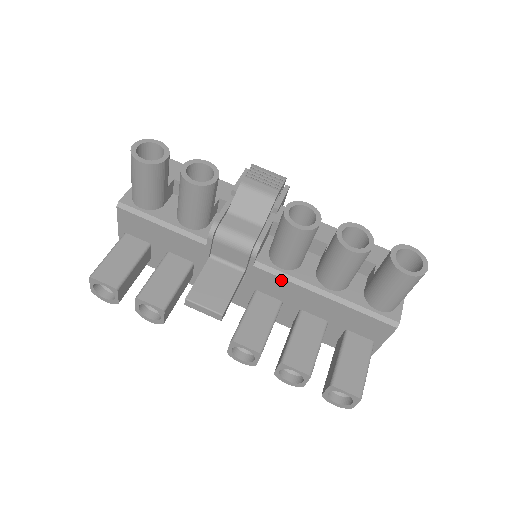
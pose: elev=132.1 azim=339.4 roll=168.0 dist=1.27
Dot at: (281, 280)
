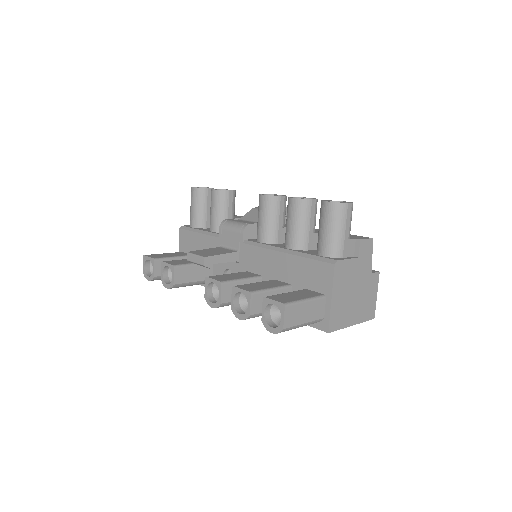
Dot at: (258, 249)
